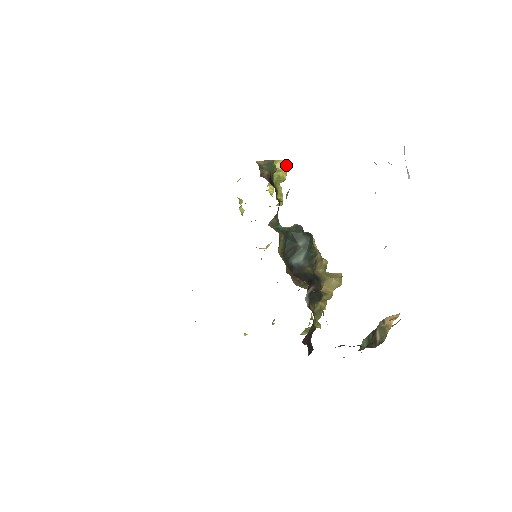
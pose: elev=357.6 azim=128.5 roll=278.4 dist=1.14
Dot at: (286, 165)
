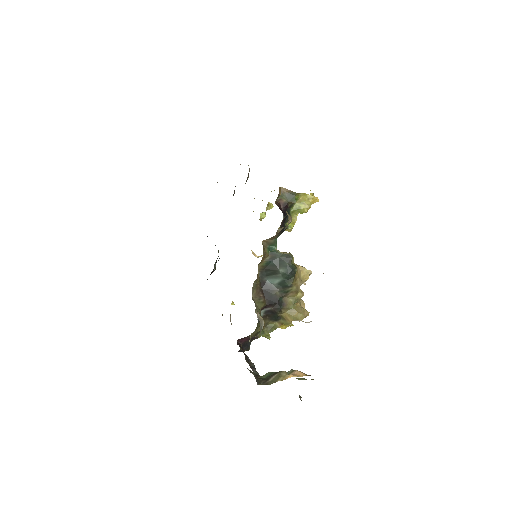
Dot at: (313, 201)
